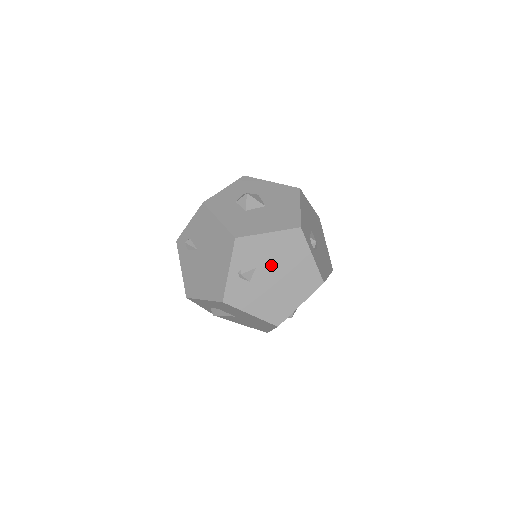
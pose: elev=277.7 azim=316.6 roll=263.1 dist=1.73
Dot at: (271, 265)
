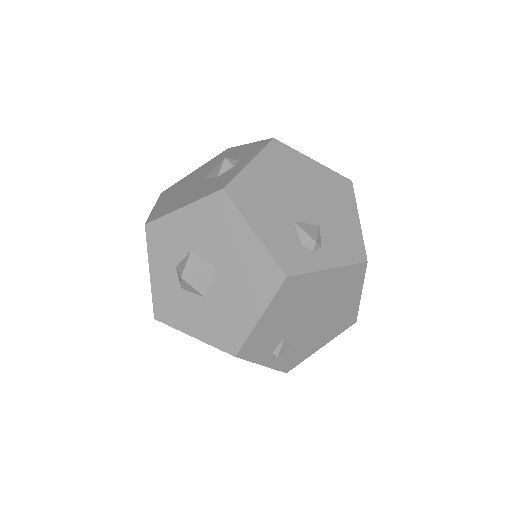
Dot at: (296, 321)
